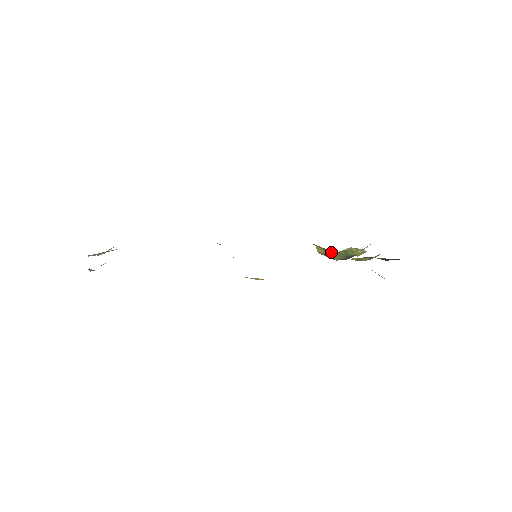
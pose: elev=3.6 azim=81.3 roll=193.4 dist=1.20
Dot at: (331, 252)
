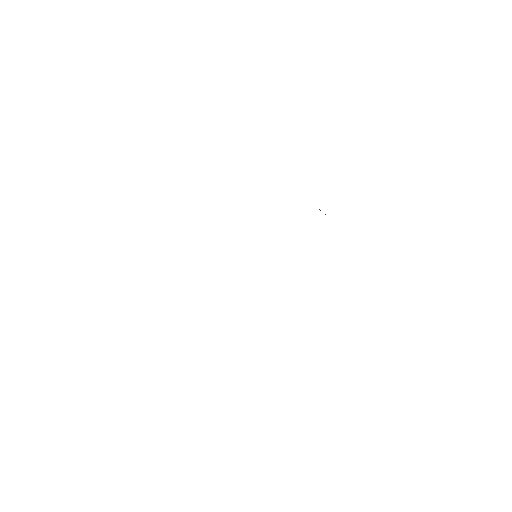
Dot at: occluded
